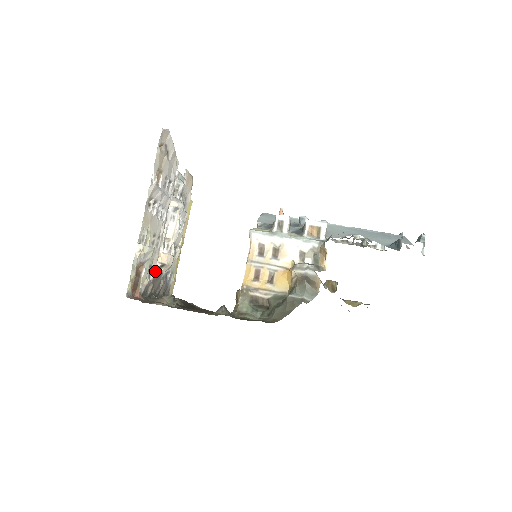
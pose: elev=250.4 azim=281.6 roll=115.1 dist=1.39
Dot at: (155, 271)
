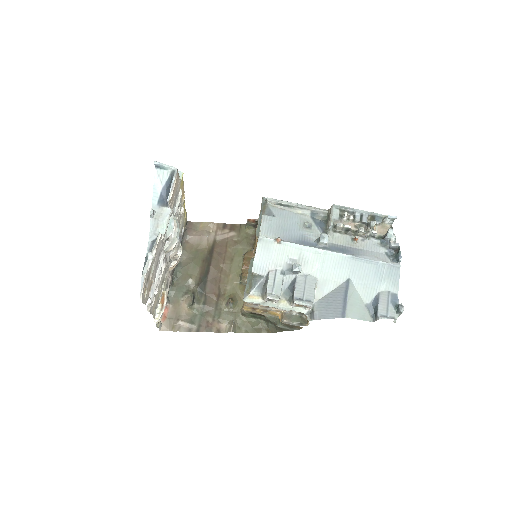
Dot at: (170, 272)
